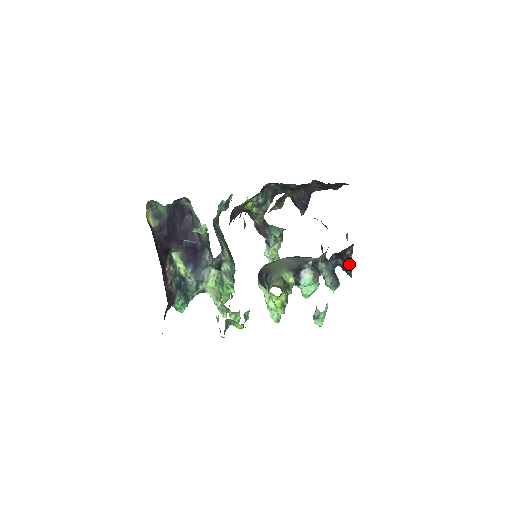
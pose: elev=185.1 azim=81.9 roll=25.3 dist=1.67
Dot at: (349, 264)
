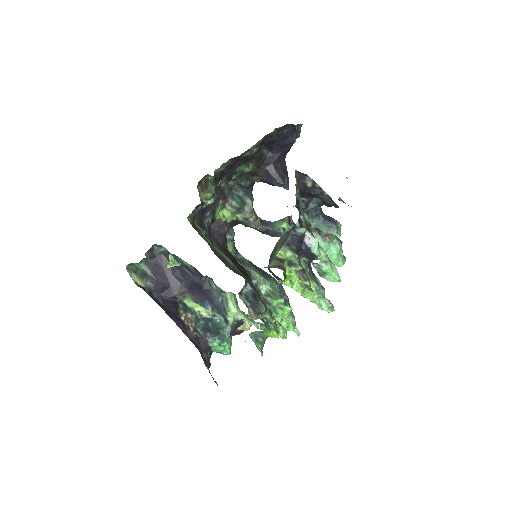
Dot at: (324, 195)
